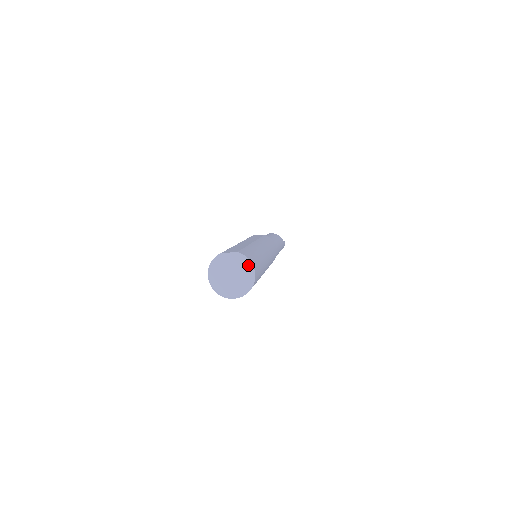
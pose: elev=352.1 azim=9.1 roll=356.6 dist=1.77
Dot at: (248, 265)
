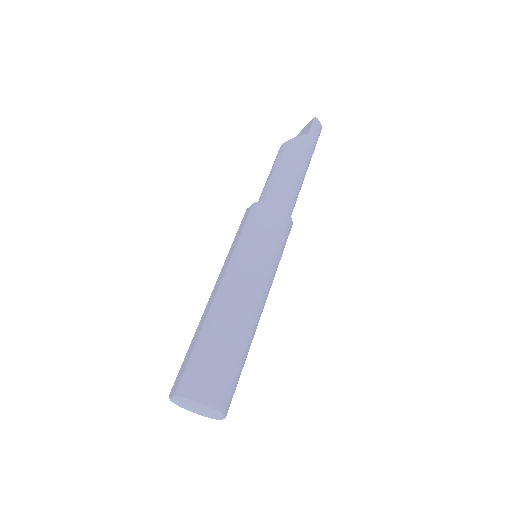
Dot at: (192, 404)
